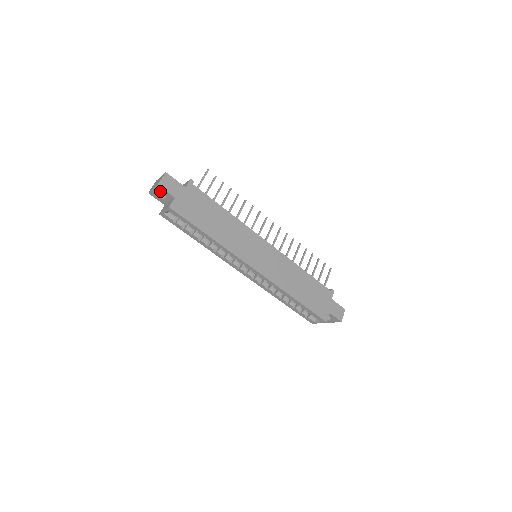
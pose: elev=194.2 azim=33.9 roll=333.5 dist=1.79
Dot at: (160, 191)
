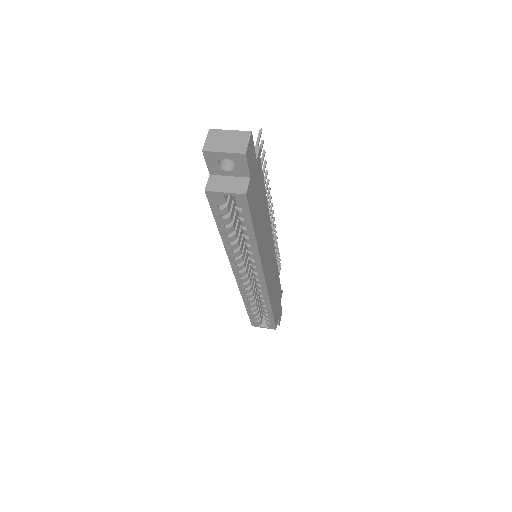
Dot at: (235, 160)
